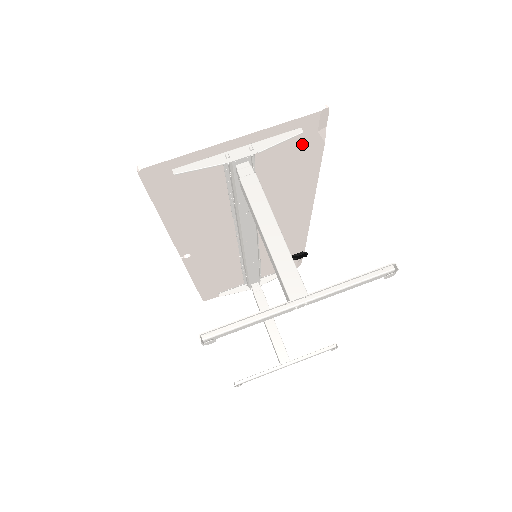
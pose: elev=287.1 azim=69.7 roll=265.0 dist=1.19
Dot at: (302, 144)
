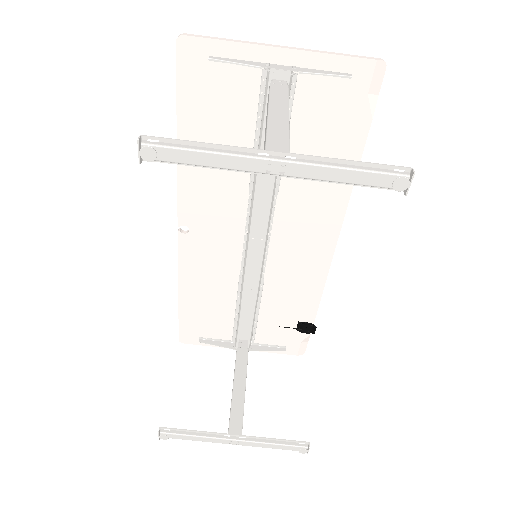
Dot at: (348, 106)
